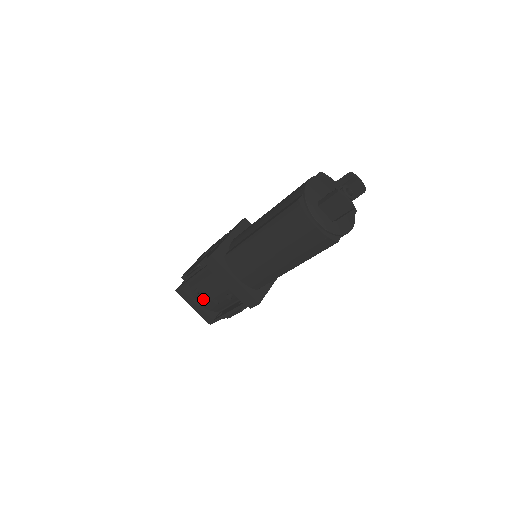
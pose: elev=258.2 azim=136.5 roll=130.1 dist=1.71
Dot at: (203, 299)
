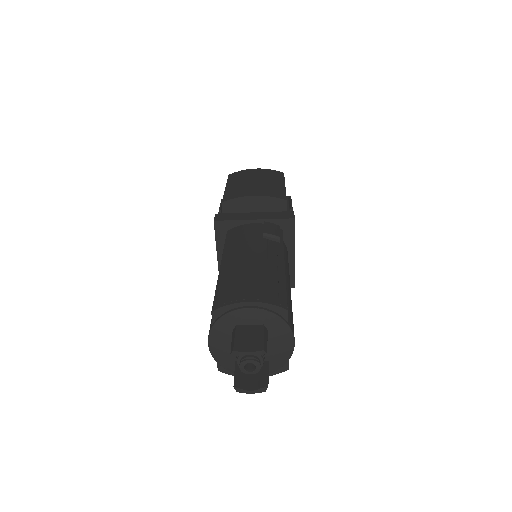
Dot at: occluded
